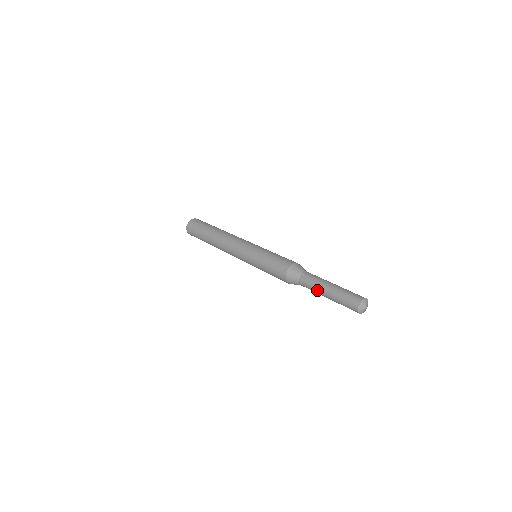
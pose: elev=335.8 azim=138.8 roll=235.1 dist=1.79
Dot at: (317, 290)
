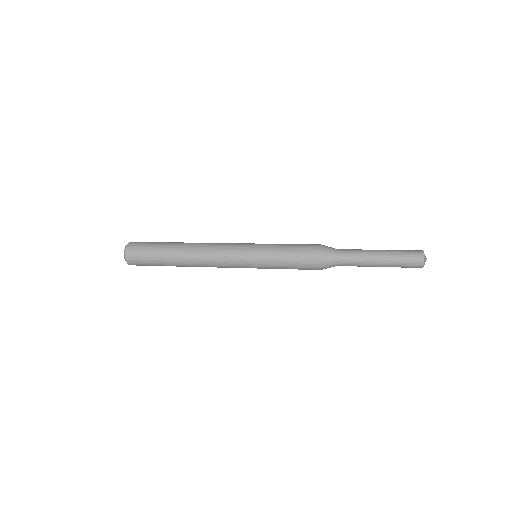
Dot at: (365, 262)
